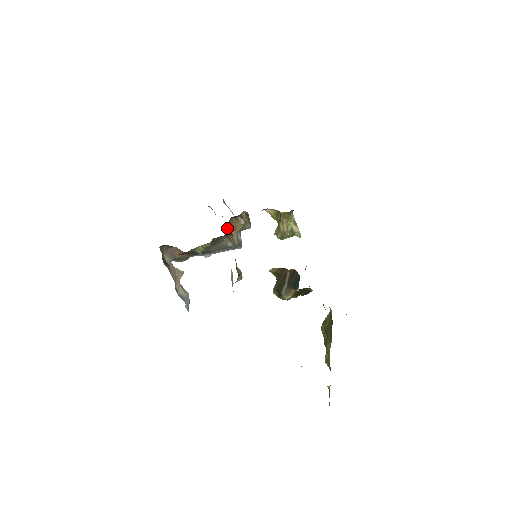
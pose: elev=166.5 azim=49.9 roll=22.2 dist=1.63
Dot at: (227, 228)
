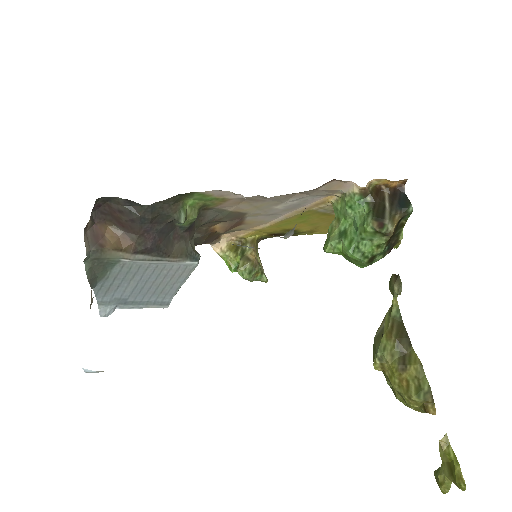
Dot at: occluded
